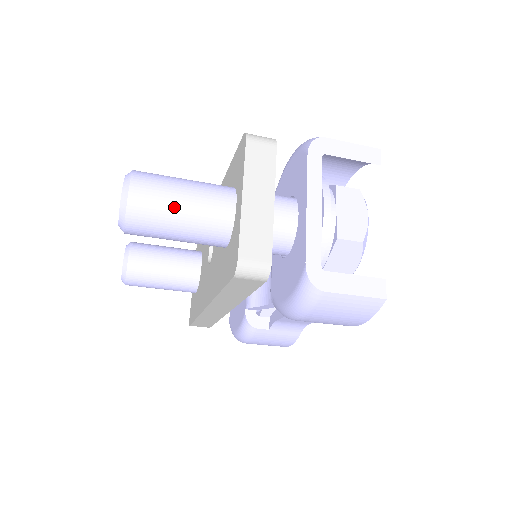
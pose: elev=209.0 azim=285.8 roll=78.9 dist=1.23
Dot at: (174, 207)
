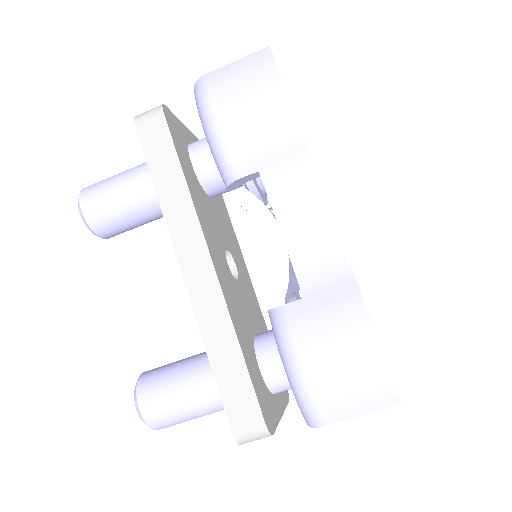
Dot at: occluded
